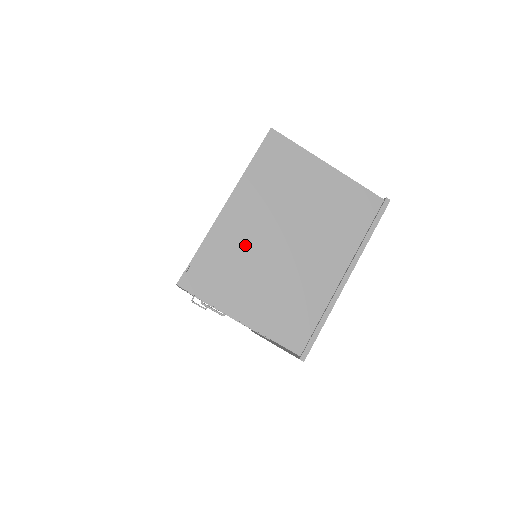
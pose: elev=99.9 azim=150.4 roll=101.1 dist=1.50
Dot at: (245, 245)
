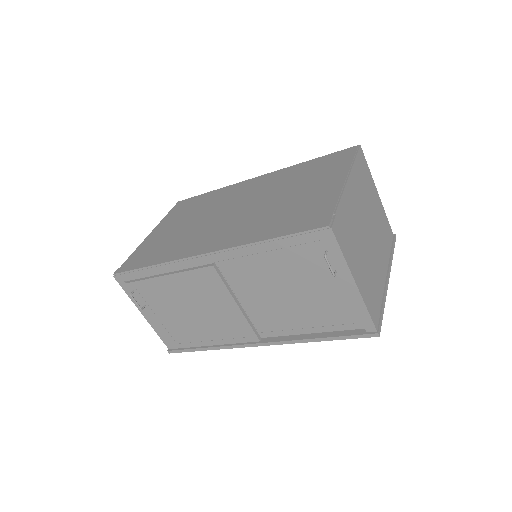
Dot at: (355, 220)
